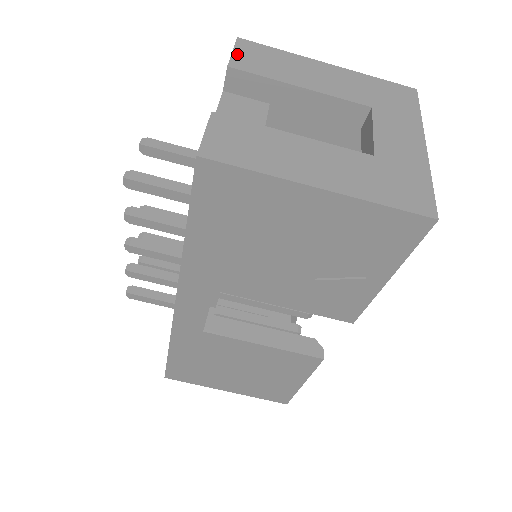
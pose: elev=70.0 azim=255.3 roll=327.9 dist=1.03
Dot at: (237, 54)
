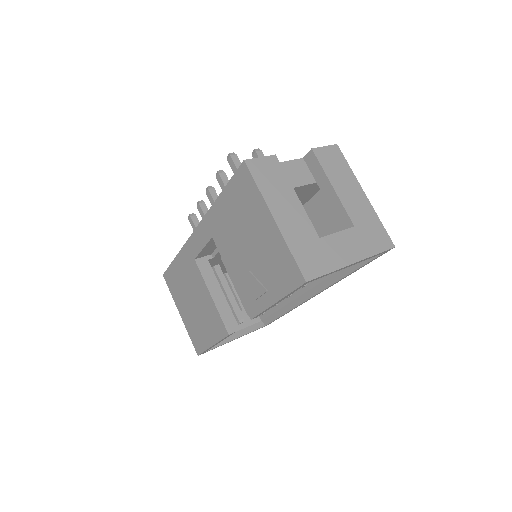
Dot at: (325, 149)
